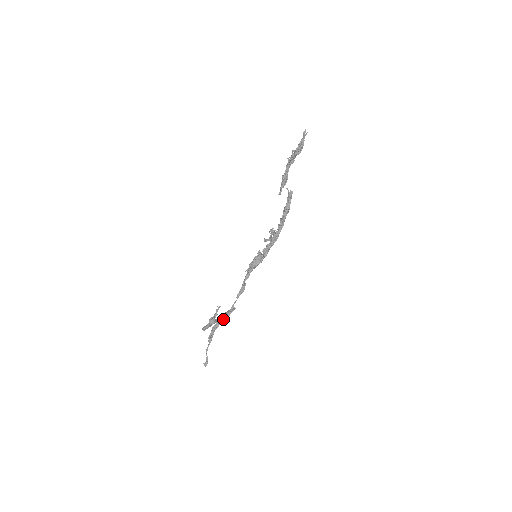
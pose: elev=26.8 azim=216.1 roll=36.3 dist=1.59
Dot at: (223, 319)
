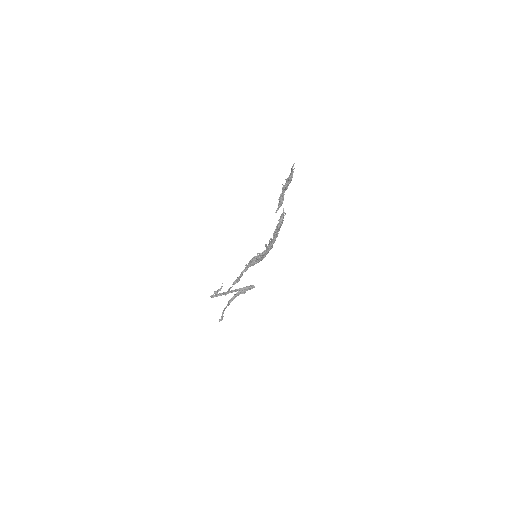
Dot at: (244, 291)
